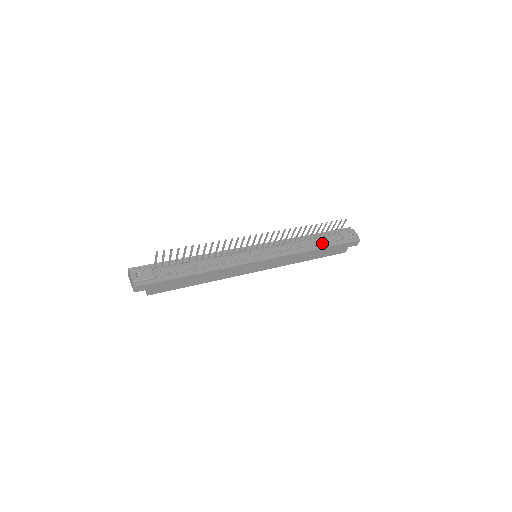
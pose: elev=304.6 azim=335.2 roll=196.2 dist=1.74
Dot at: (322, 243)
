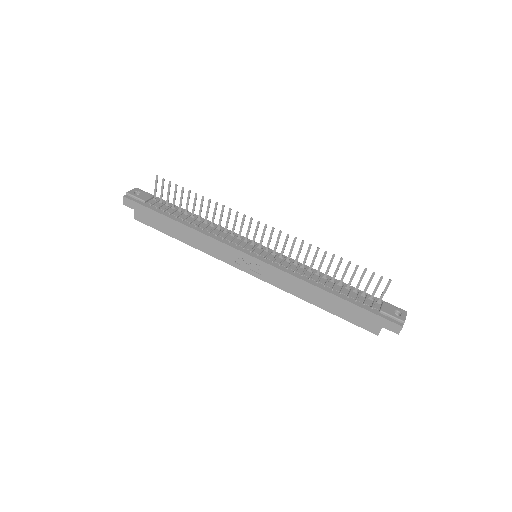
Dot at: (344, 294)
